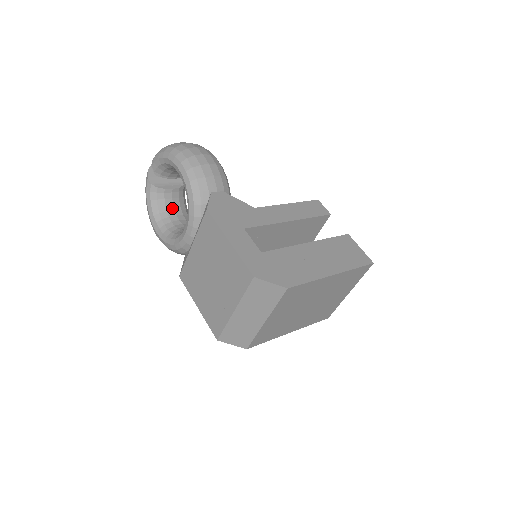
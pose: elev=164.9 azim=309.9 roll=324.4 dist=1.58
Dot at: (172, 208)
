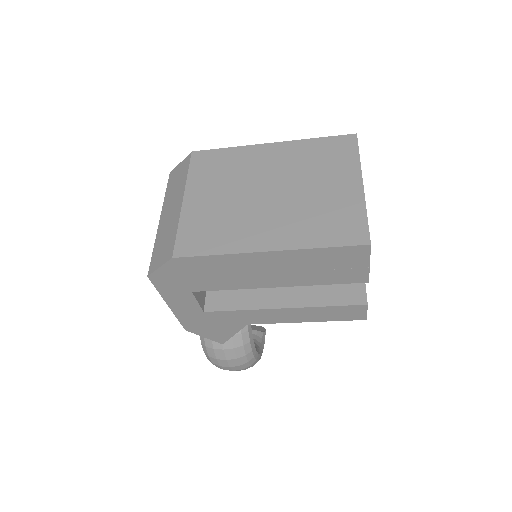
Dot at: occluded
